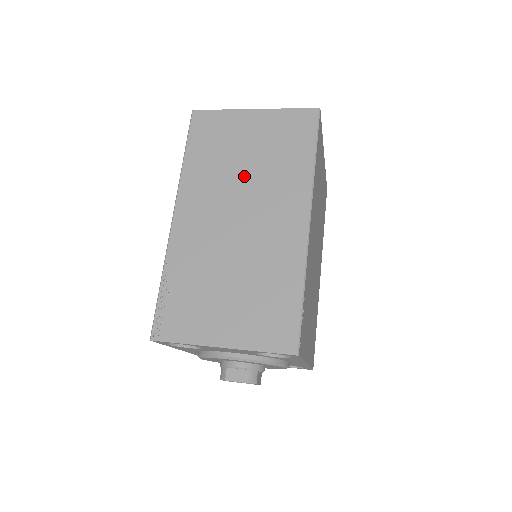
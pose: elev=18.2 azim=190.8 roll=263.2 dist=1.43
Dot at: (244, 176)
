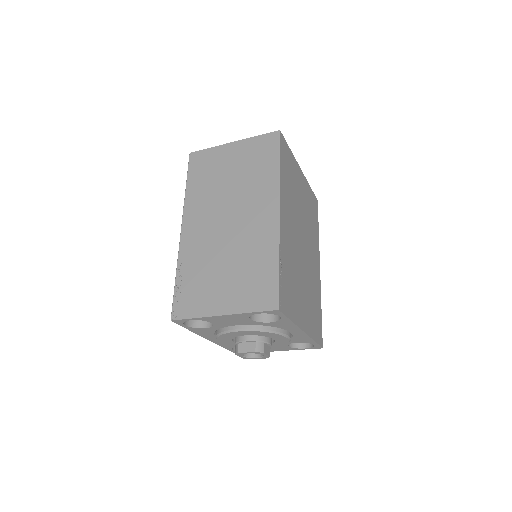
Dot at: (229, 190)
